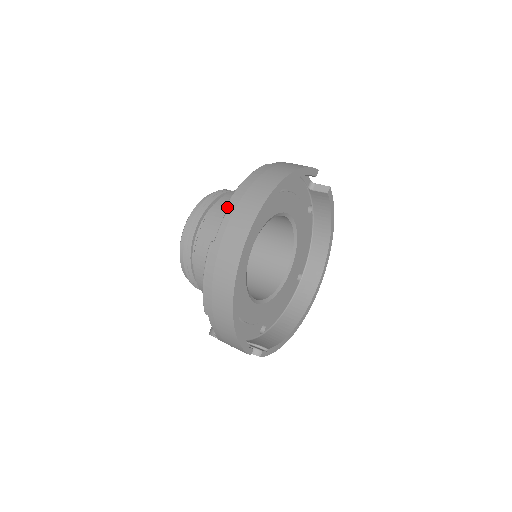
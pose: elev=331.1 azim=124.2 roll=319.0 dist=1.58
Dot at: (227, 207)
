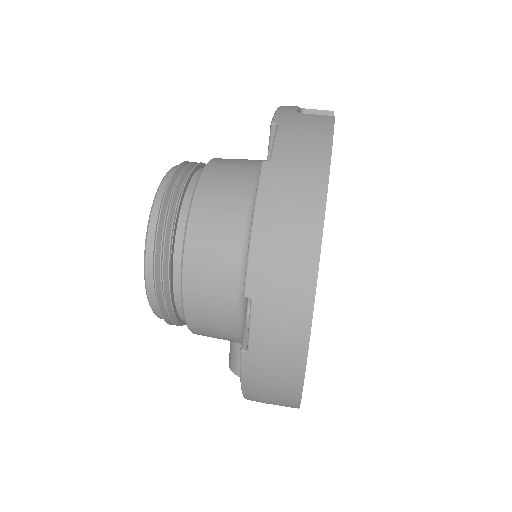
Dot at: (249, 295)
